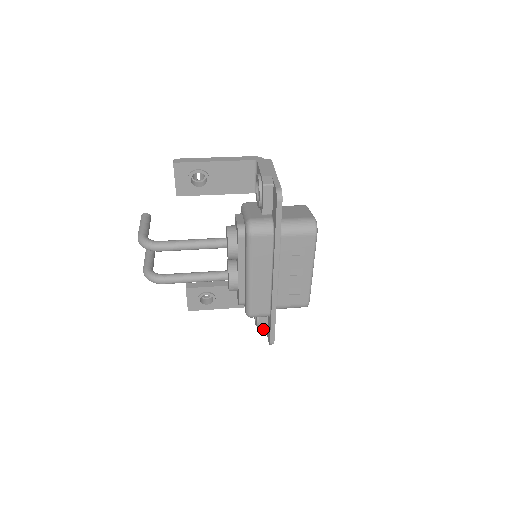
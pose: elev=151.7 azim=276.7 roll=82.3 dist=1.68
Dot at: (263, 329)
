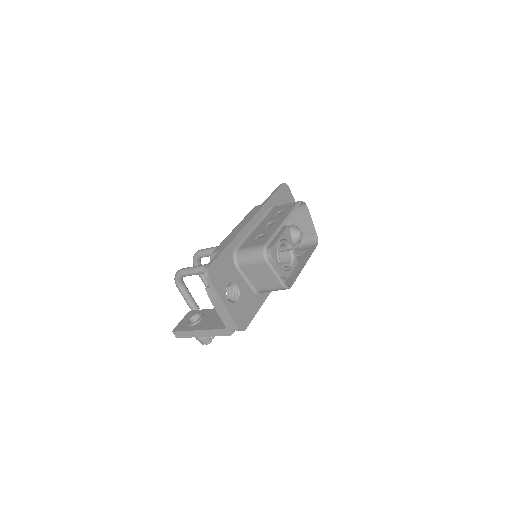
Dot at: occluded
